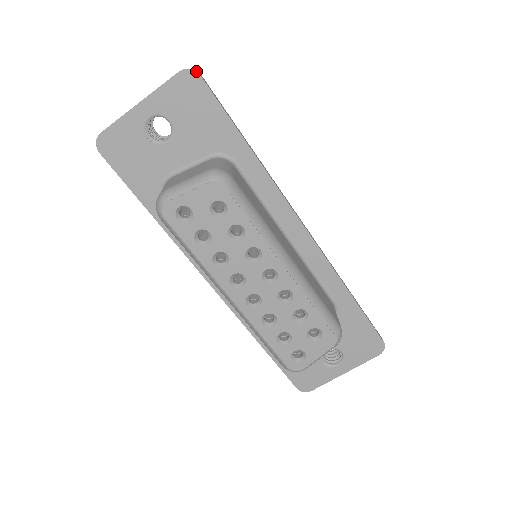
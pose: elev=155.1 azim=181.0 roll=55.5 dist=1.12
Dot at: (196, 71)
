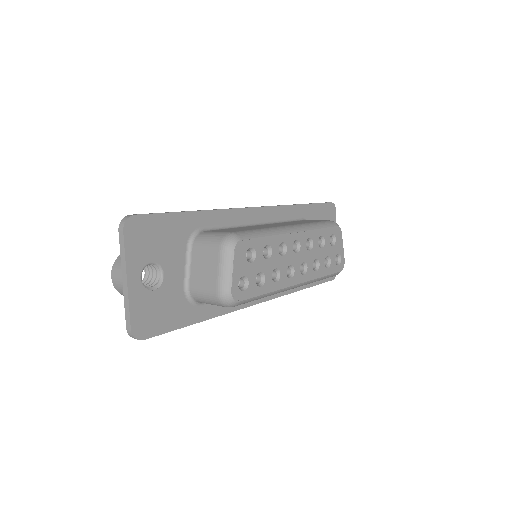
Dot at: (129, 216)
